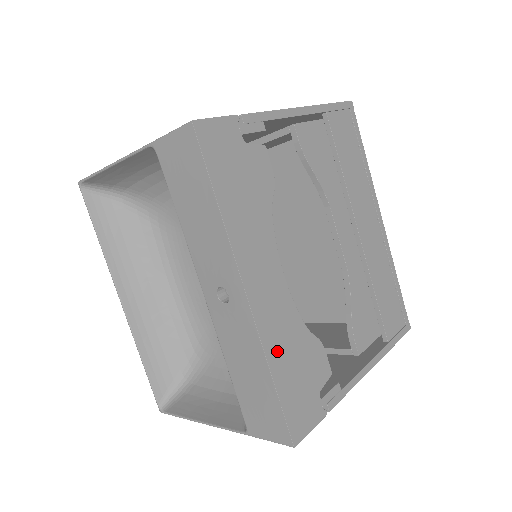
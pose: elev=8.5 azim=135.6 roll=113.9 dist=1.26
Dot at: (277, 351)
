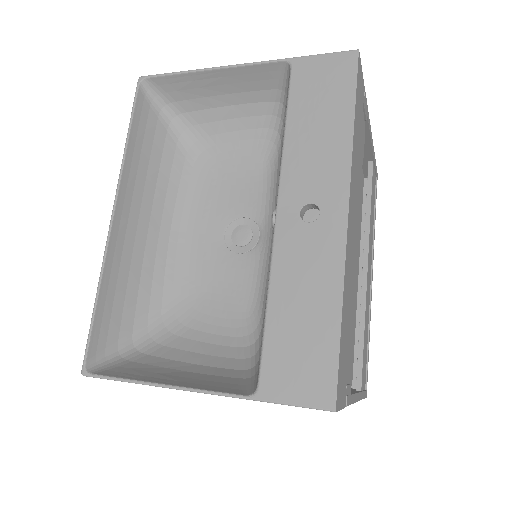
Dot at: (346, 293)
